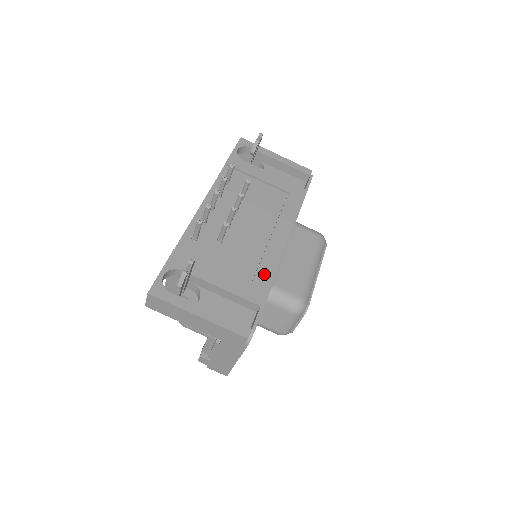
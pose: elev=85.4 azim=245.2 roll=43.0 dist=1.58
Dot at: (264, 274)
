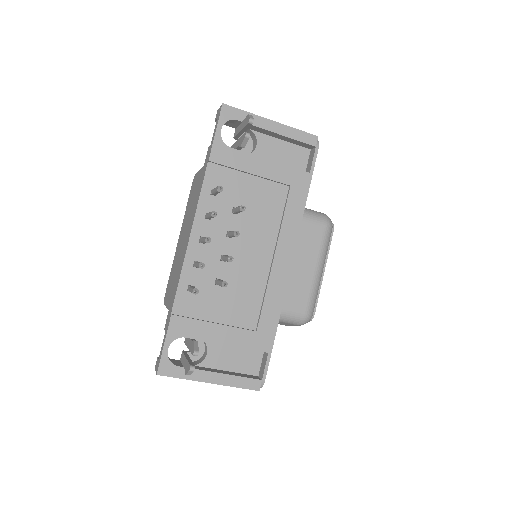
Dot at: (269, 314)
